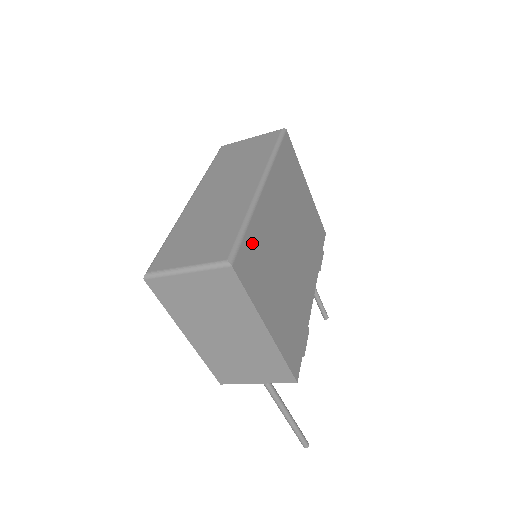
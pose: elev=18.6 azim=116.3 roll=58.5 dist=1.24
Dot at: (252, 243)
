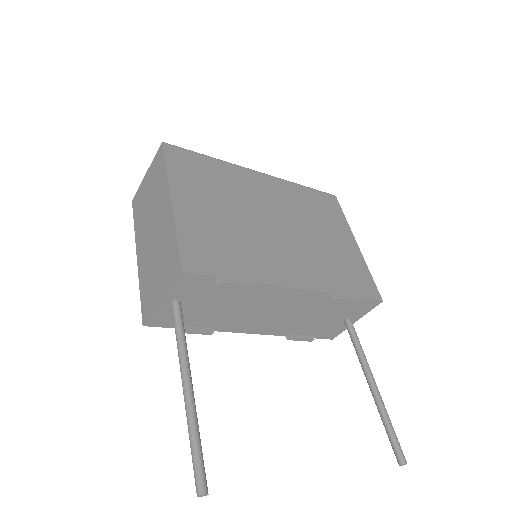
Dot at: (204, 164)
